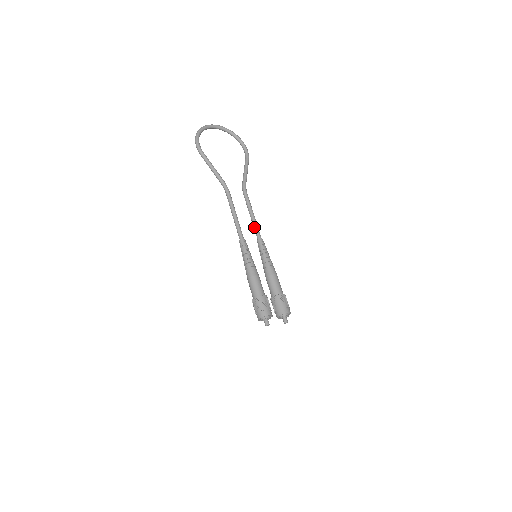
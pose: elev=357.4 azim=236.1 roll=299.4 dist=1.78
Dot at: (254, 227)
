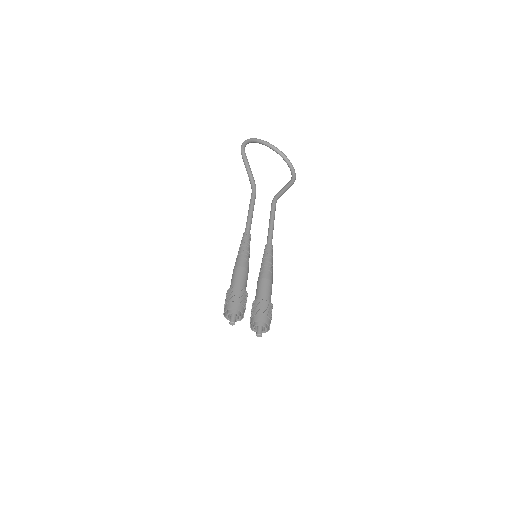
Dot at: (268, 232)
